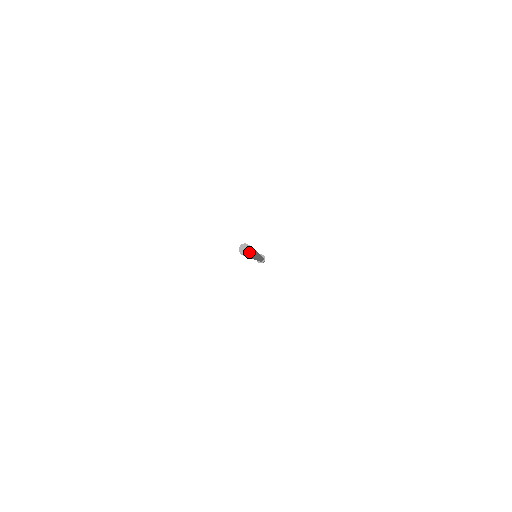
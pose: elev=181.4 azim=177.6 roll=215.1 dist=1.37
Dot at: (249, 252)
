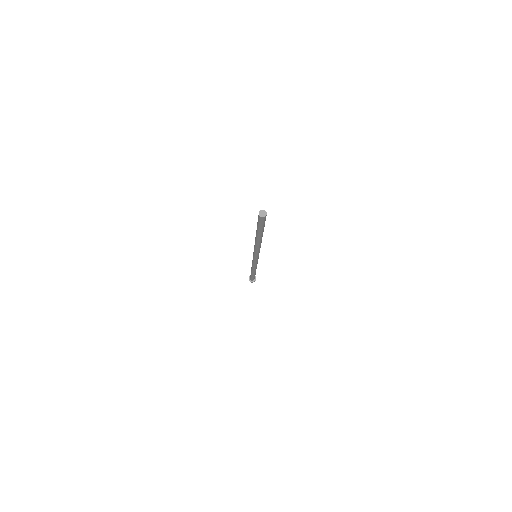
Dot at: (265, 216)
